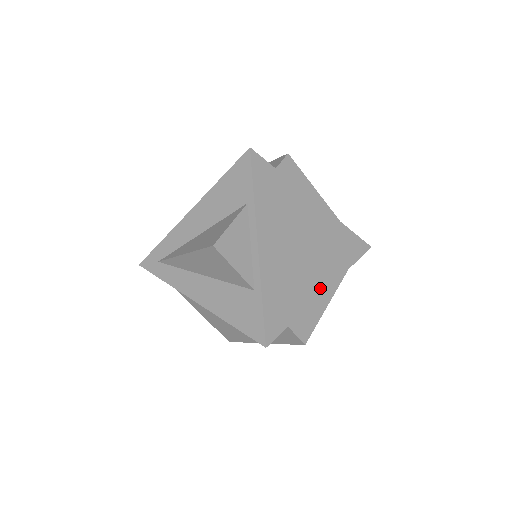
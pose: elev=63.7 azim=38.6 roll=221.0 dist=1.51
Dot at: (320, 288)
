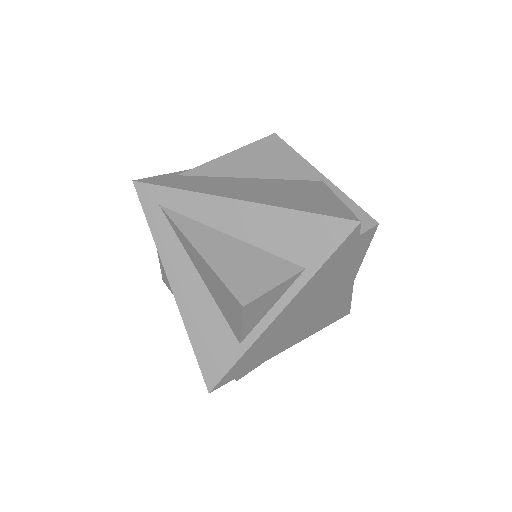
Dot at: (288, 346)
